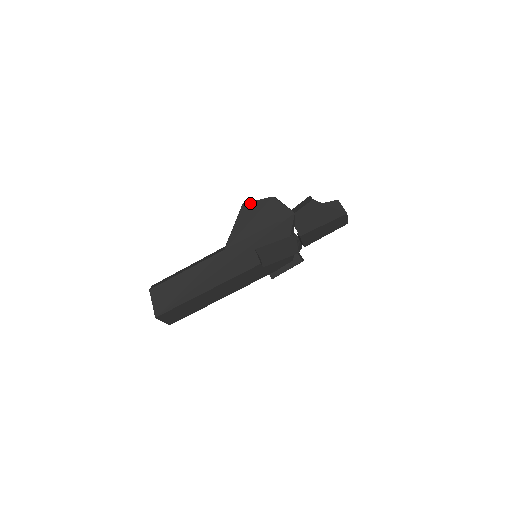
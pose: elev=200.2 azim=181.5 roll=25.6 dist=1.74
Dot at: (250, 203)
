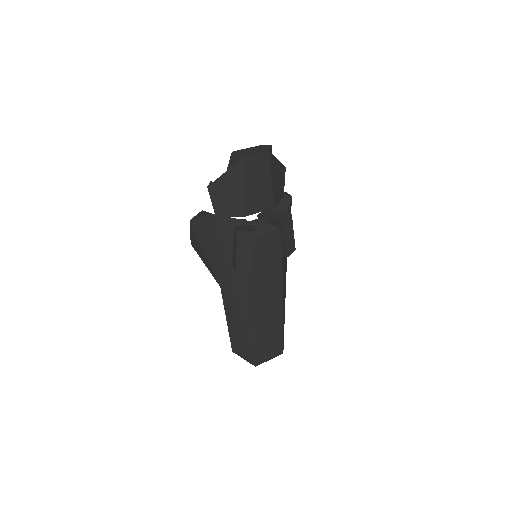
Dot at: (191, 239)
